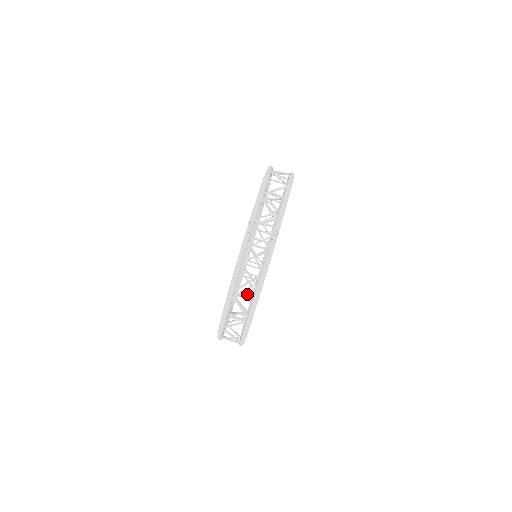
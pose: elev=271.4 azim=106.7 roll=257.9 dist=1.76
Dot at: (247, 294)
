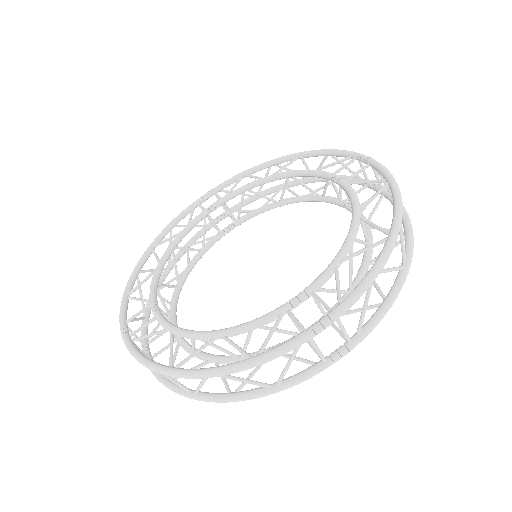
Dot at: (191, 250)
